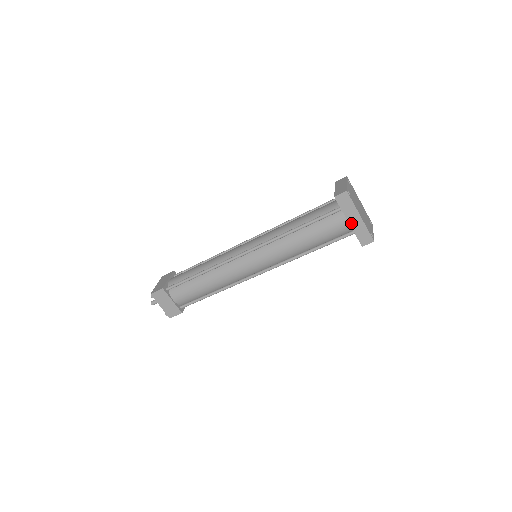
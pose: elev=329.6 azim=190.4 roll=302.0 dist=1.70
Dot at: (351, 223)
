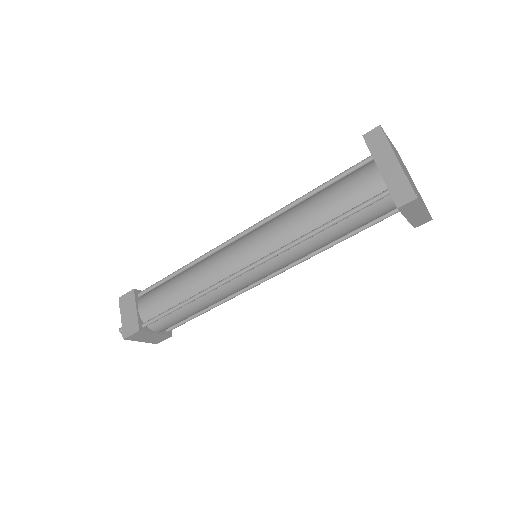
Dot at: (383, 171)
